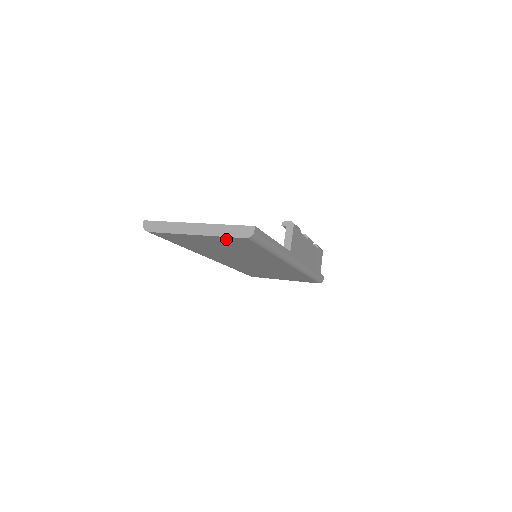
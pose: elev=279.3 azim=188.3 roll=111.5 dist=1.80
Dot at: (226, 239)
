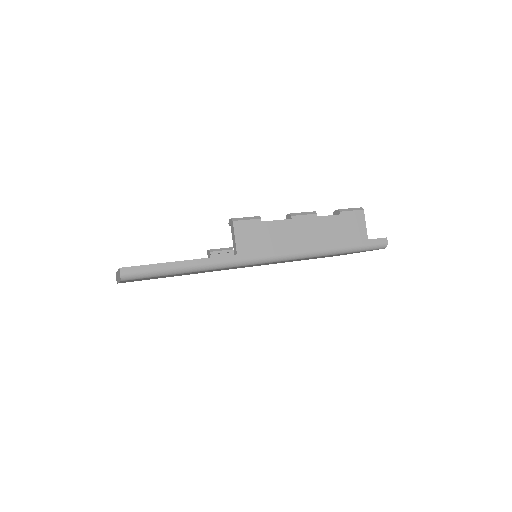
Dot at: (131, 280)
